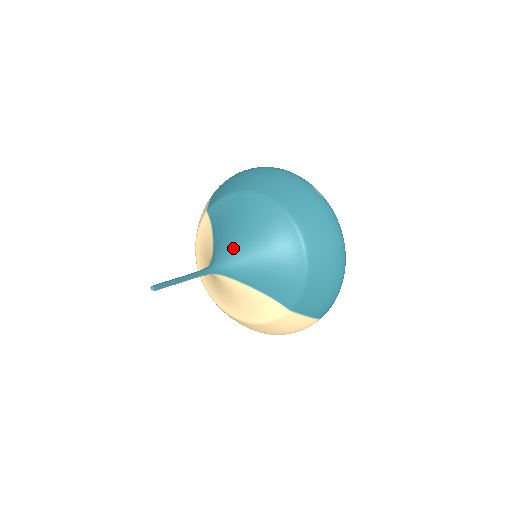
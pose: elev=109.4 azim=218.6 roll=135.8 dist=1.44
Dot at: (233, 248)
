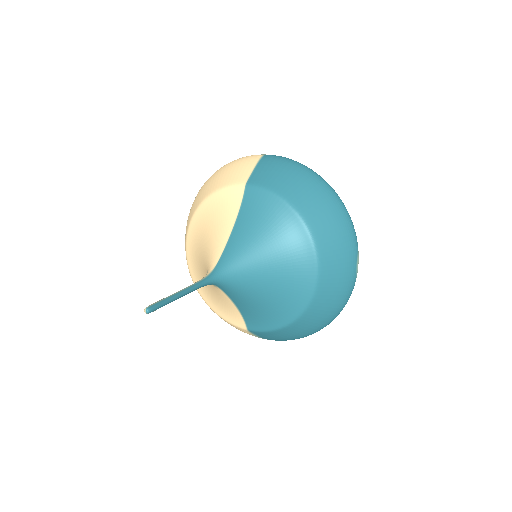
Dot at: (245, 269)
